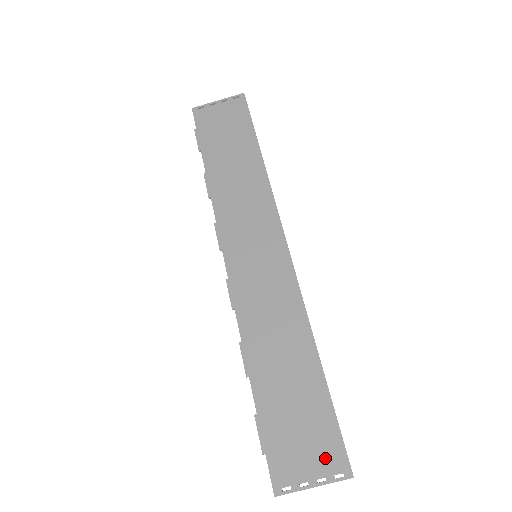
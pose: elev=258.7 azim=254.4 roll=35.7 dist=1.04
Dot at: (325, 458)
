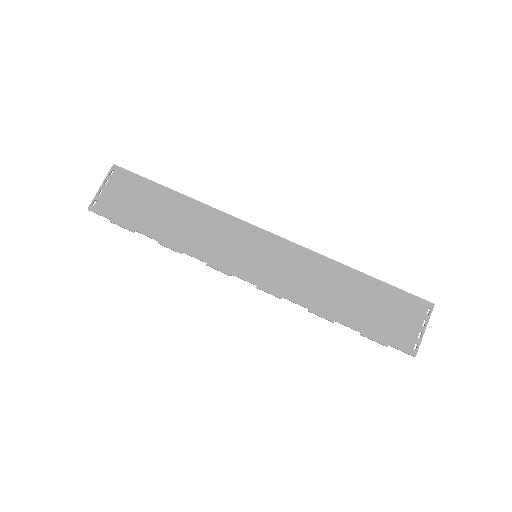
Dot at: (414, 312)
